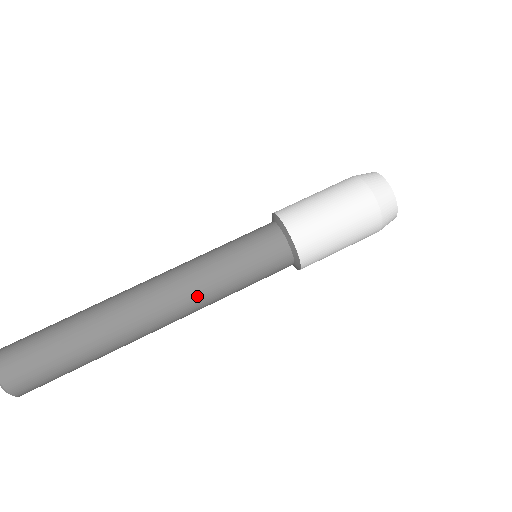
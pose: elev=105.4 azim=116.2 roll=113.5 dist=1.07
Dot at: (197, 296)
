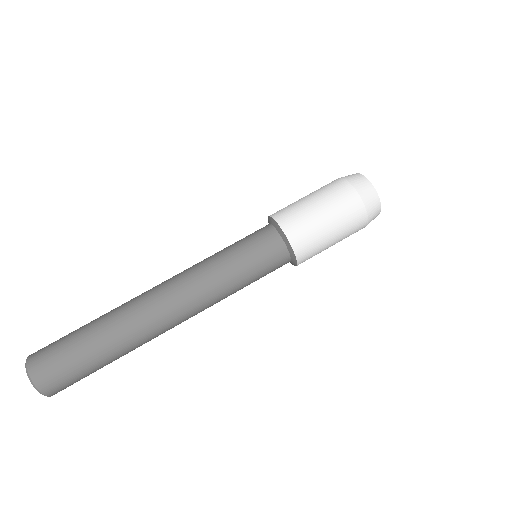
Dot at: (196, 278)
